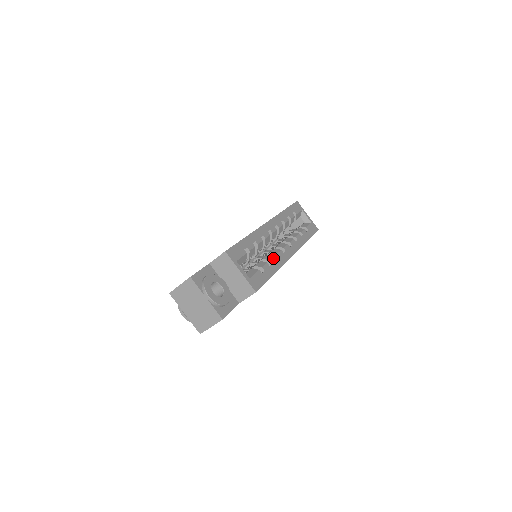
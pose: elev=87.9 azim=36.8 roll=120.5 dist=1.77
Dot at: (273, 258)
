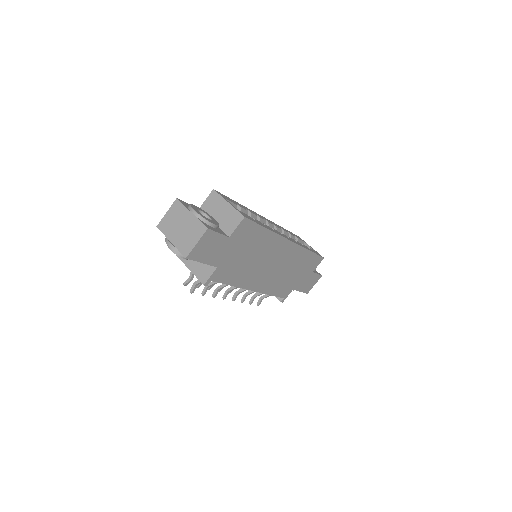
Dot at: occluded
